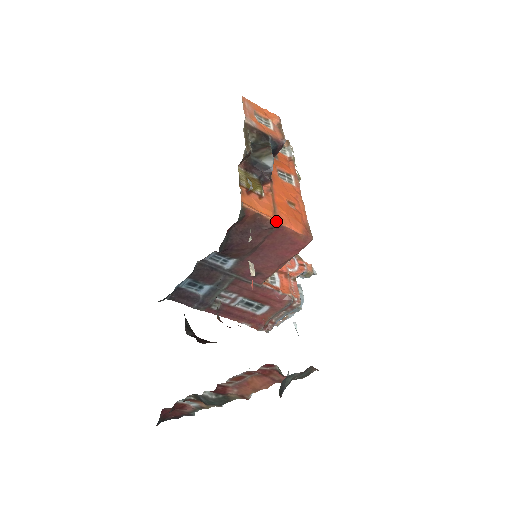
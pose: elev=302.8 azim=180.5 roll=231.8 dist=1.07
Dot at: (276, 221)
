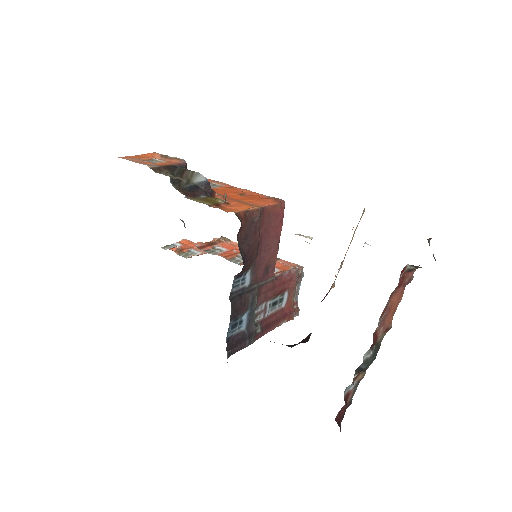
Dot at: (258, 207)
